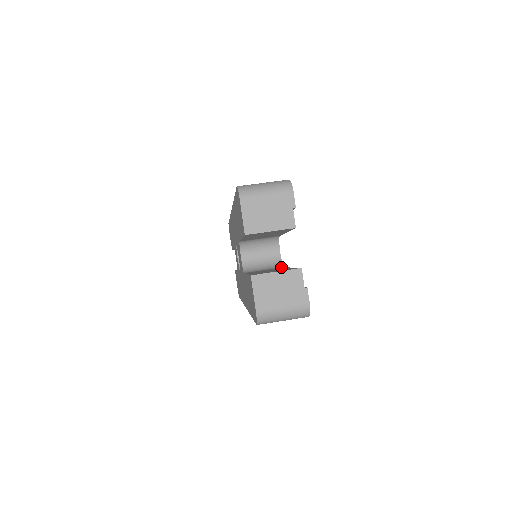
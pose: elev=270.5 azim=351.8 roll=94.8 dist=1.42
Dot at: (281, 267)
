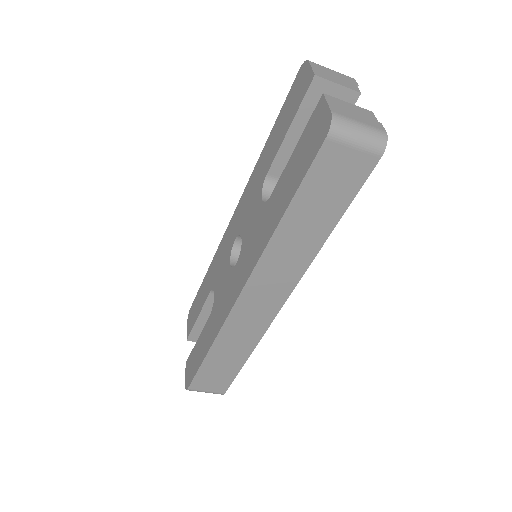
Dot at: occluded
